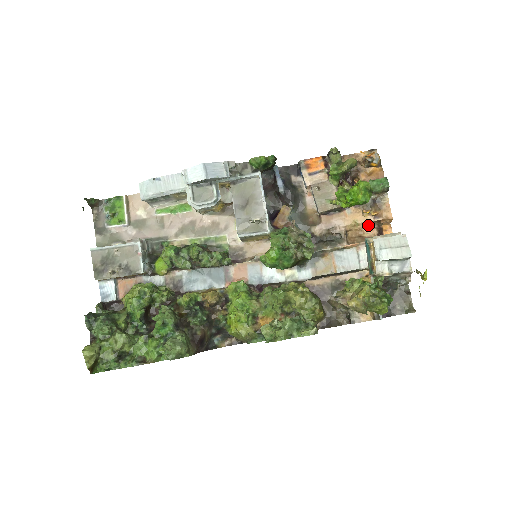
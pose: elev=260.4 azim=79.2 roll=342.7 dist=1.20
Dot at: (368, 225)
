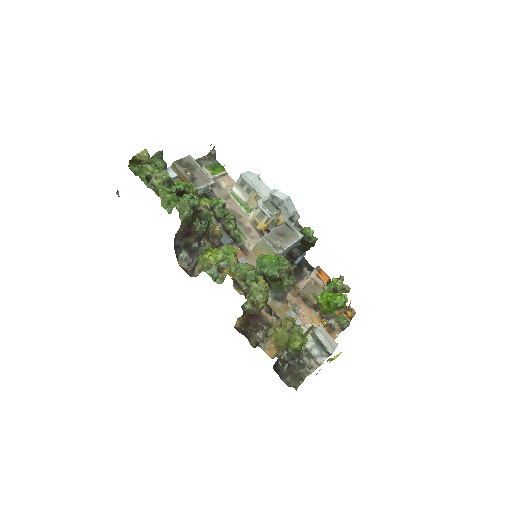
Dot at: occluded
